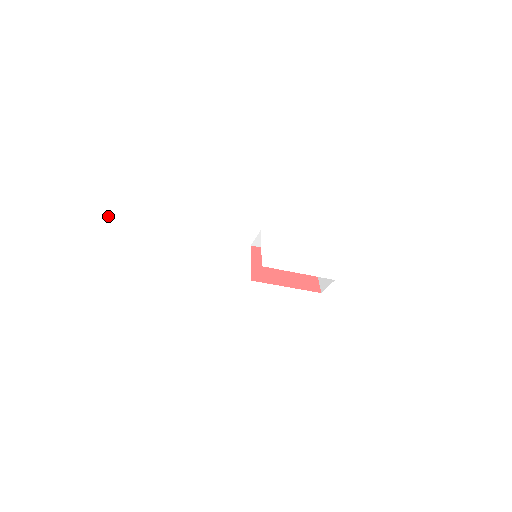
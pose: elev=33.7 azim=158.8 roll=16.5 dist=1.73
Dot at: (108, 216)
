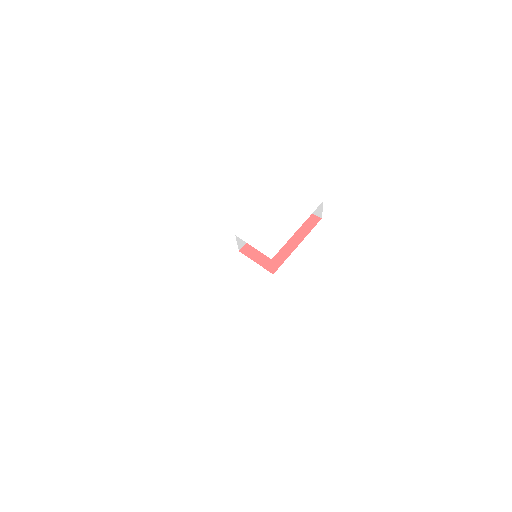
Dot at: (137, 372)
